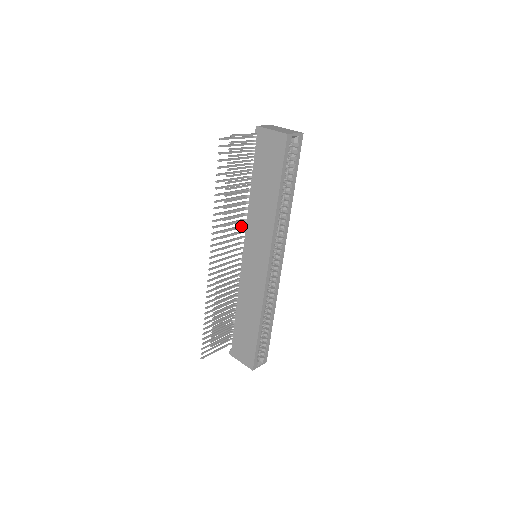
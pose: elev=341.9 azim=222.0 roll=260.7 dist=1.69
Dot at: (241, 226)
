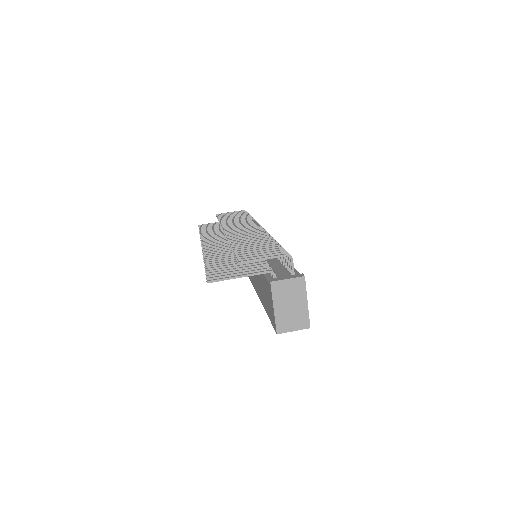
Dot at: occluded
